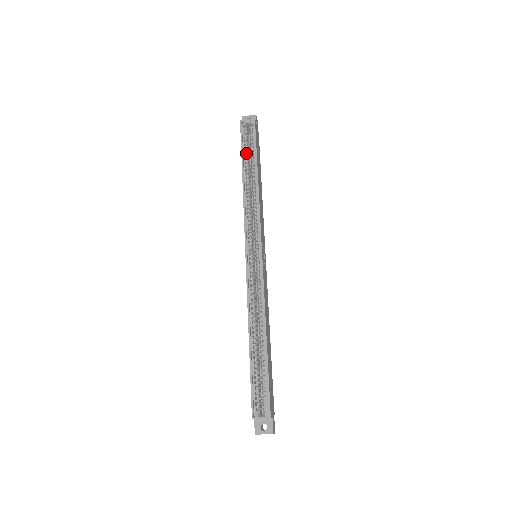
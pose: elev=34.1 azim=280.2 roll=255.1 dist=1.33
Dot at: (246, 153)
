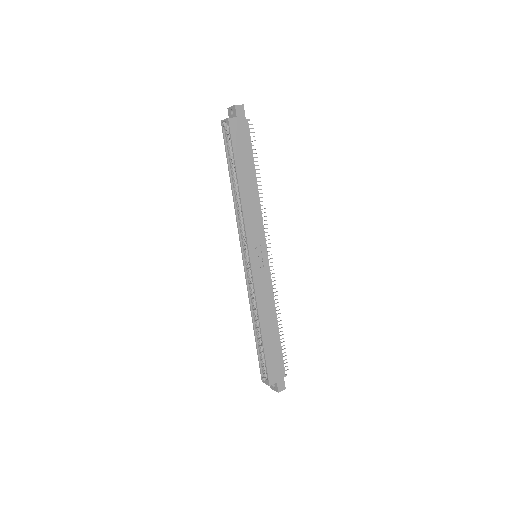
Dot at: (230, 158)
